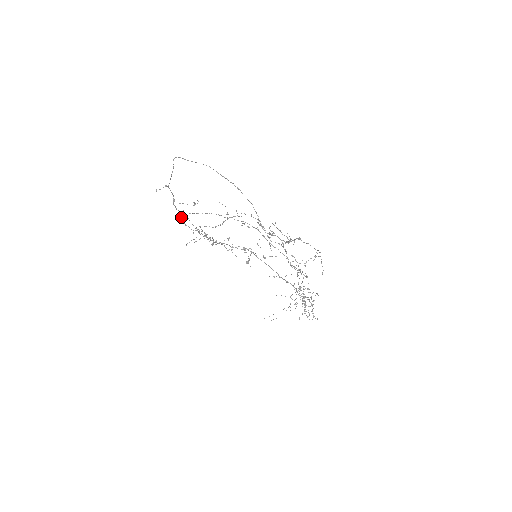
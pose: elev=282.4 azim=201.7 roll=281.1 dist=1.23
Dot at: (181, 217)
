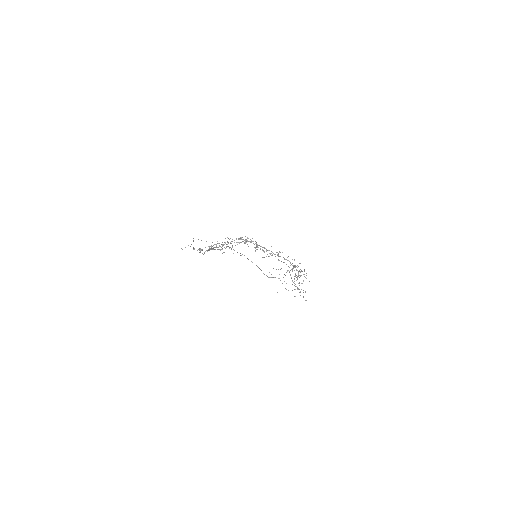
Dot at: occluded
